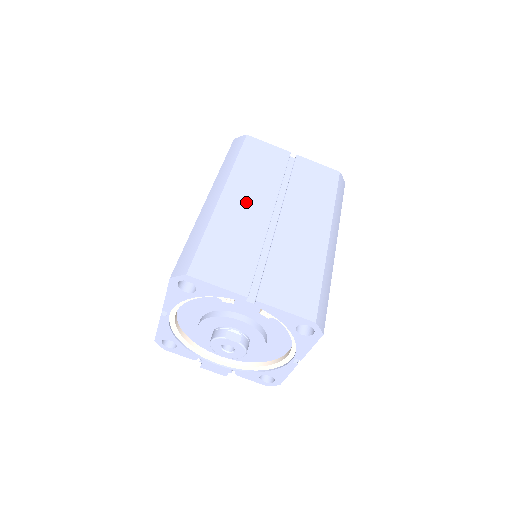
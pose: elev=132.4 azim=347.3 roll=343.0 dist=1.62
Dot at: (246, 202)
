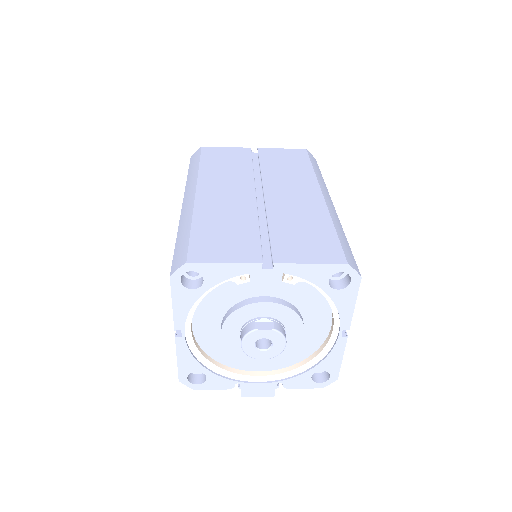
Dot at: (224, 192)
